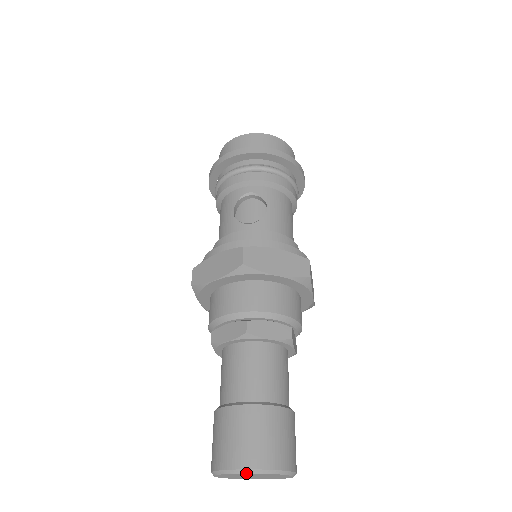
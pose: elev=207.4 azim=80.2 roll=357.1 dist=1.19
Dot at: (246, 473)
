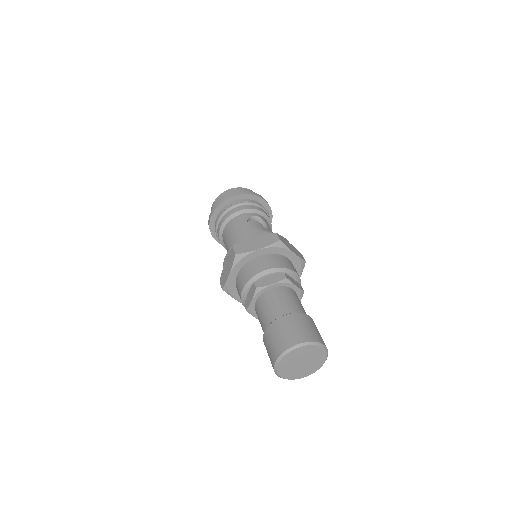
Dot at: (312, 345)
